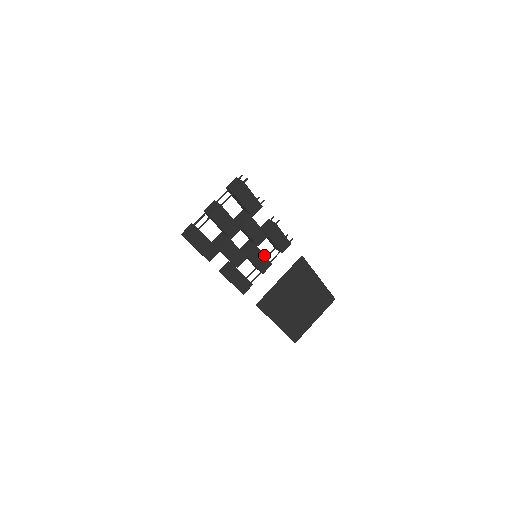
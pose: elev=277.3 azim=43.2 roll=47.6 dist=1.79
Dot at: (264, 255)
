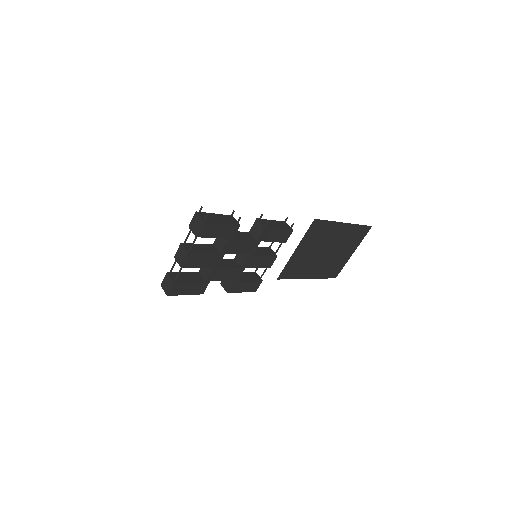
Dot at: (264, 256)
